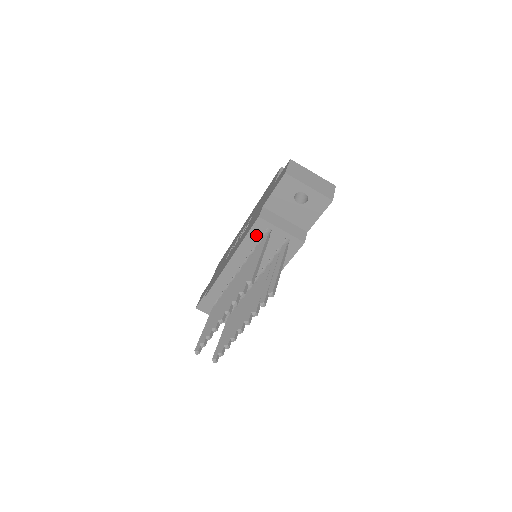
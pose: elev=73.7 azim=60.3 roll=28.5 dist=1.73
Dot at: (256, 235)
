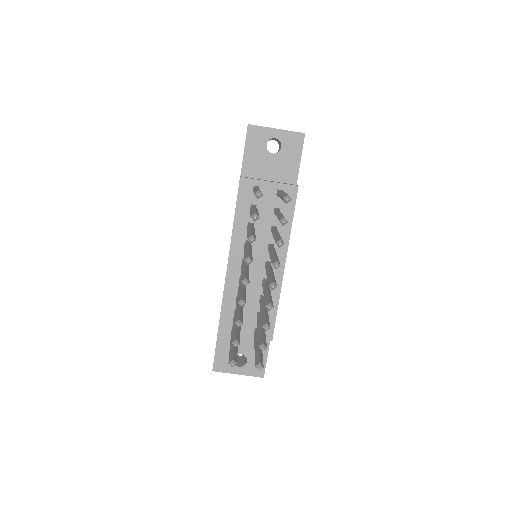
Dot at: (245, 203)
